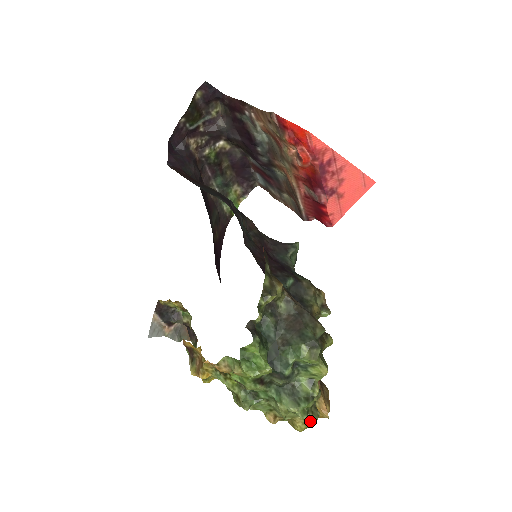
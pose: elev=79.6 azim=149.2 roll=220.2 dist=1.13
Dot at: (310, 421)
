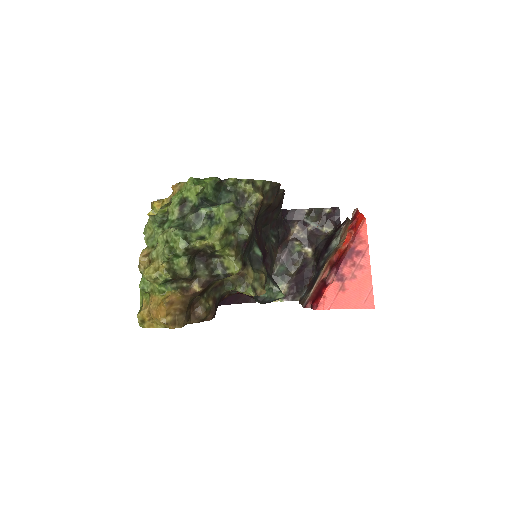
Dot at: (159, 273)
